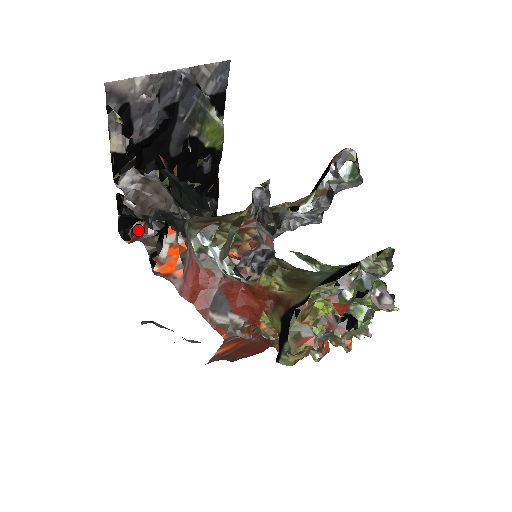
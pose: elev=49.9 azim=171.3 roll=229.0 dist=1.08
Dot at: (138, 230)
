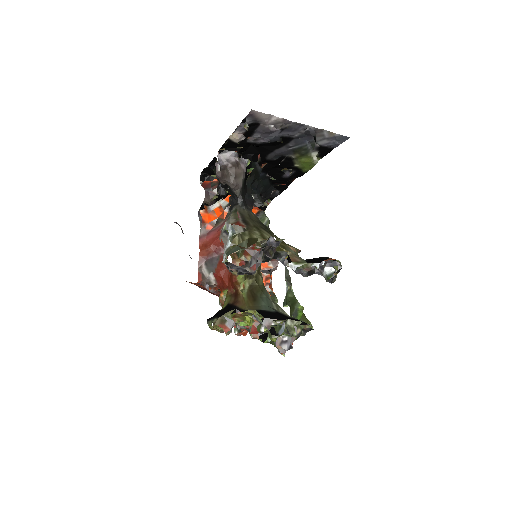
Dot at: (213, 180)
